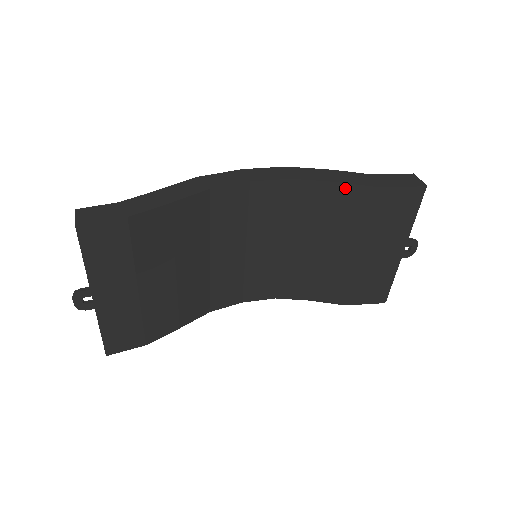
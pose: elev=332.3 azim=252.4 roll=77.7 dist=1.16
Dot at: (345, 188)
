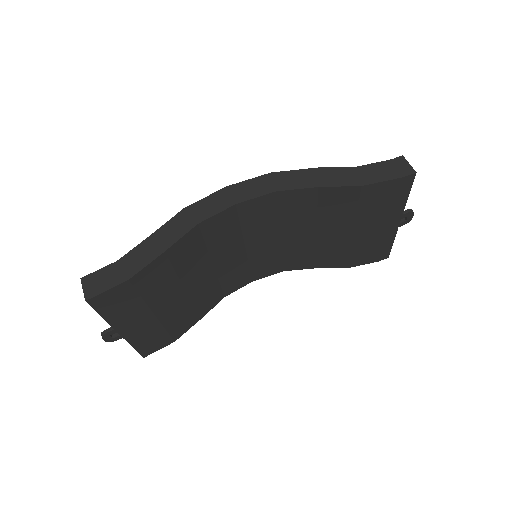
Dot at: (332, 190)
